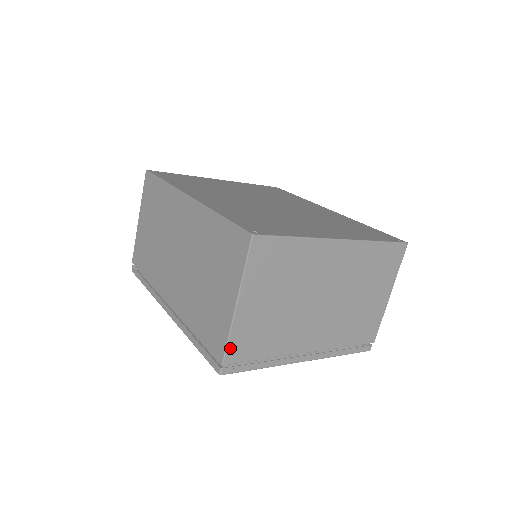
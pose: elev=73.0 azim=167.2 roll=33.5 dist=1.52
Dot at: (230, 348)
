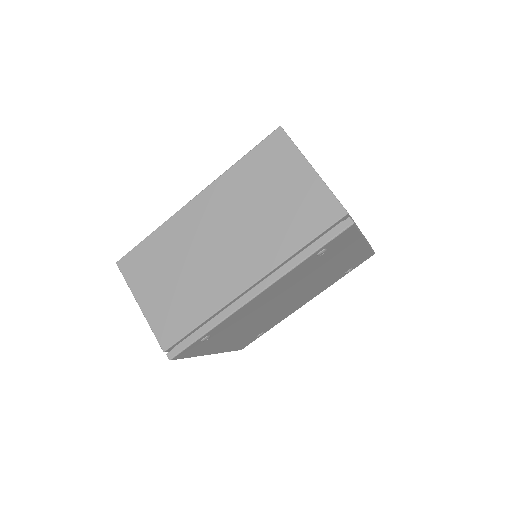
Dot at: (339, 201)
